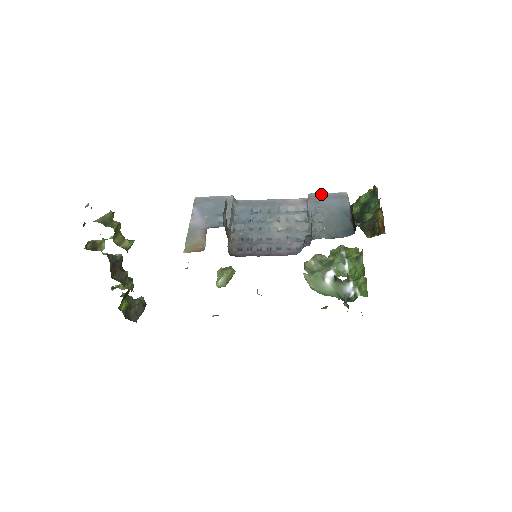
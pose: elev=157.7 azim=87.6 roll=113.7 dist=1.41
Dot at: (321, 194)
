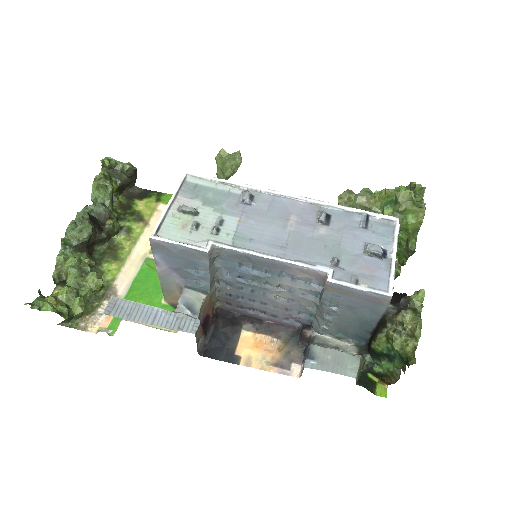
Dot at: (348, 289)
